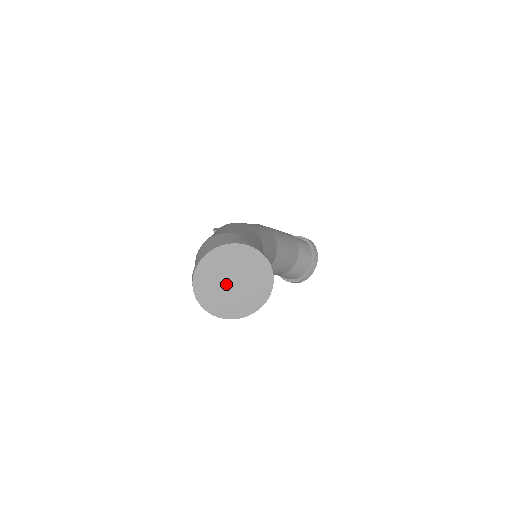
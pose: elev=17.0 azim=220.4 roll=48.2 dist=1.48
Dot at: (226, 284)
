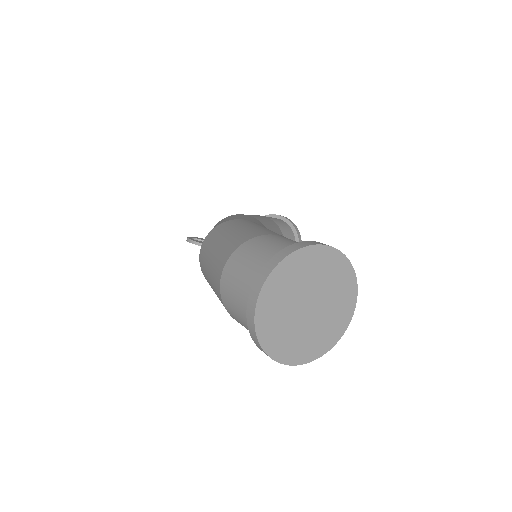
Dot at: (300, 313)
